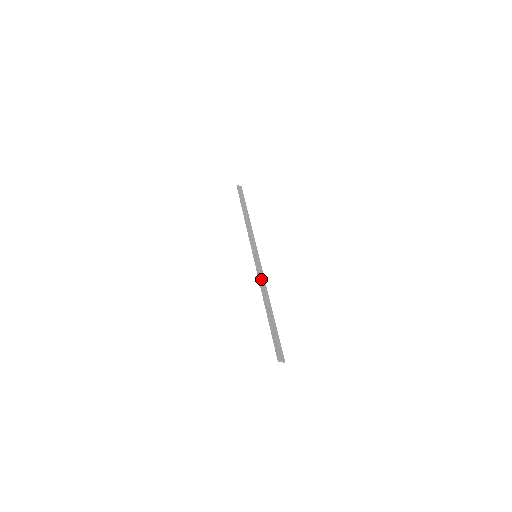
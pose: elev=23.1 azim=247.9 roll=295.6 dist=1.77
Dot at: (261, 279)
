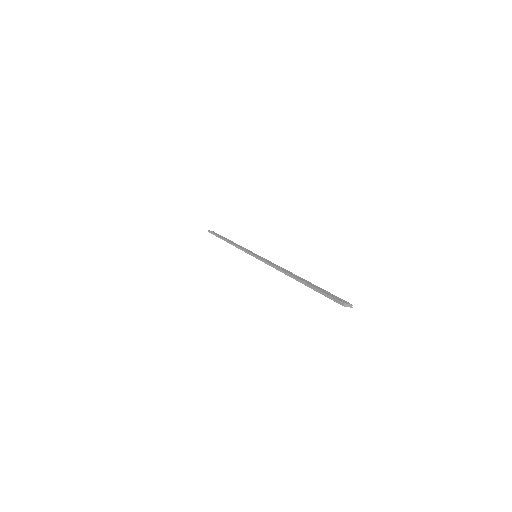
Dot at: (273, 264)
